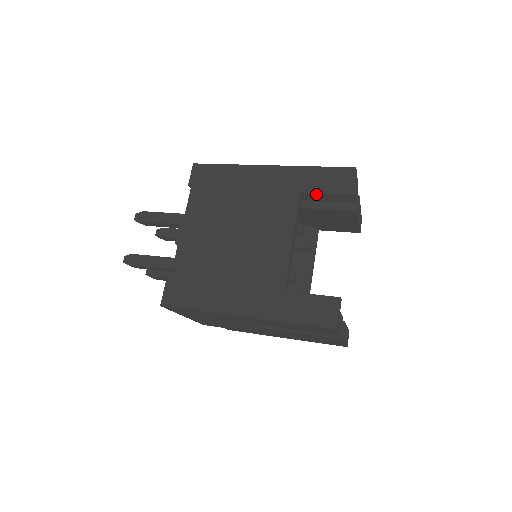
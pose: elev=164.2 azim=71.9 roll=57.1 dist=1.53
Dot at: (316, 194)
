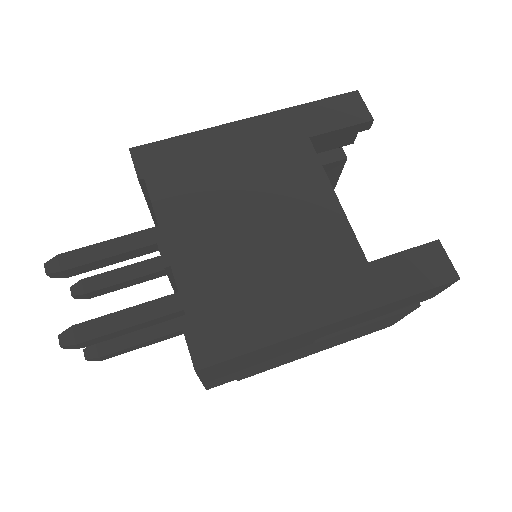
Dot at: (328, 134)
